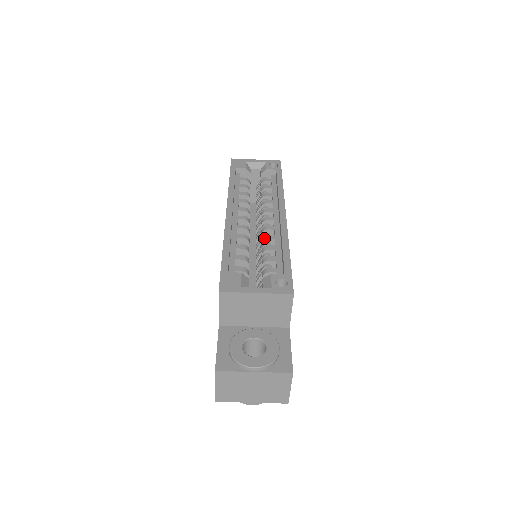
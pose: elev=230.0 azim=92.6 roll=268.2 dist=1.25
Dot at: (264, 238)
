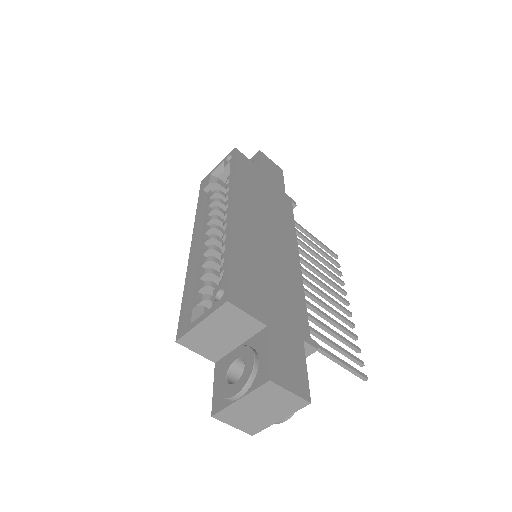
Dot at: occluded
